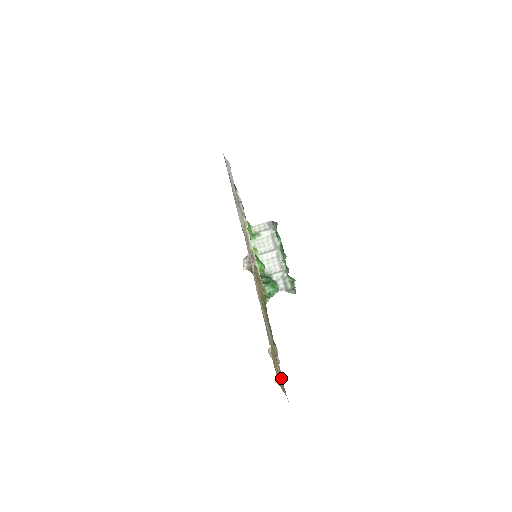
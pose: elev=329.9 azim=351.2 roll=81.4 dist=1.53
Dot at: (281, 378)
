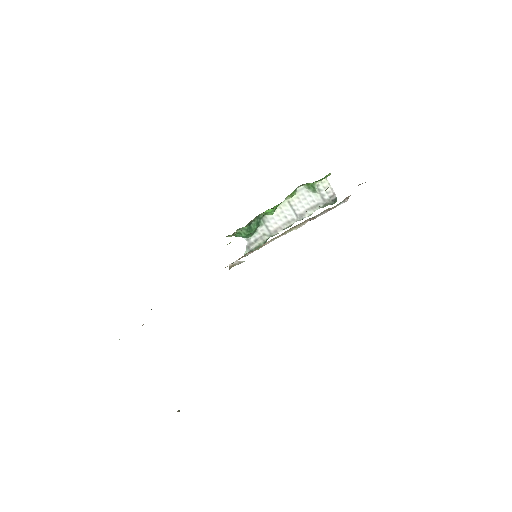
Dot at: occluded
